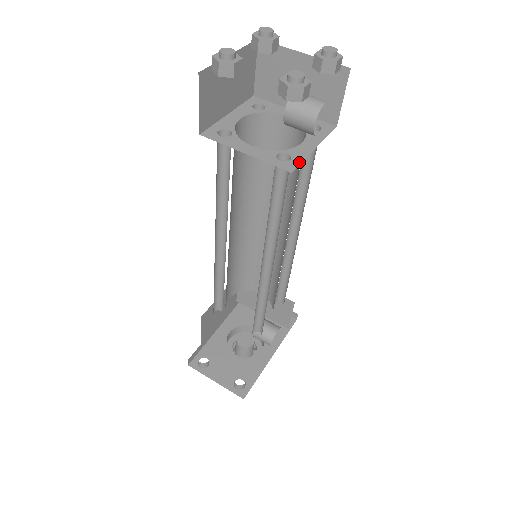
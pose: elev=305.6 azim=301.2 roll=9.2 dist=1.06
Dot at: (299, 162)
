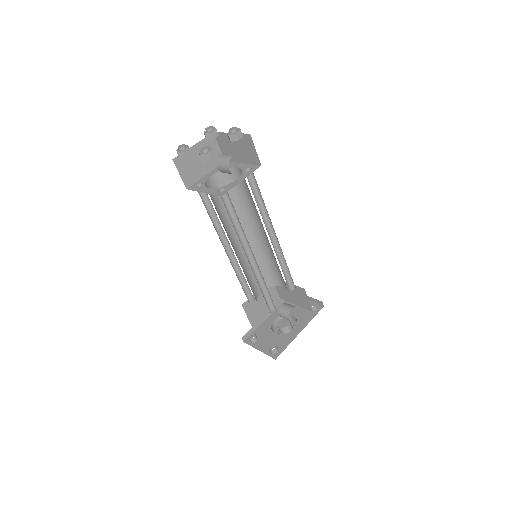
Dot at: (228, 190)
